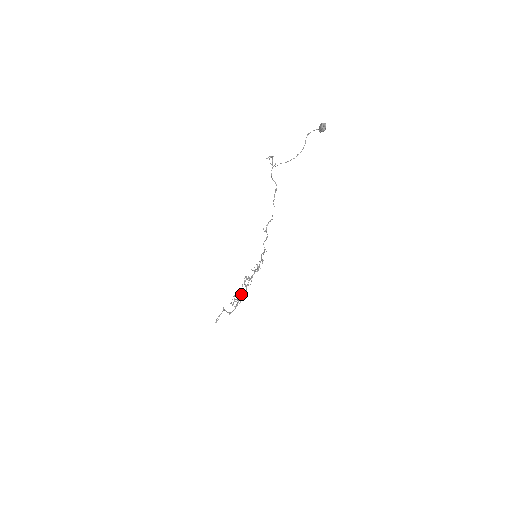
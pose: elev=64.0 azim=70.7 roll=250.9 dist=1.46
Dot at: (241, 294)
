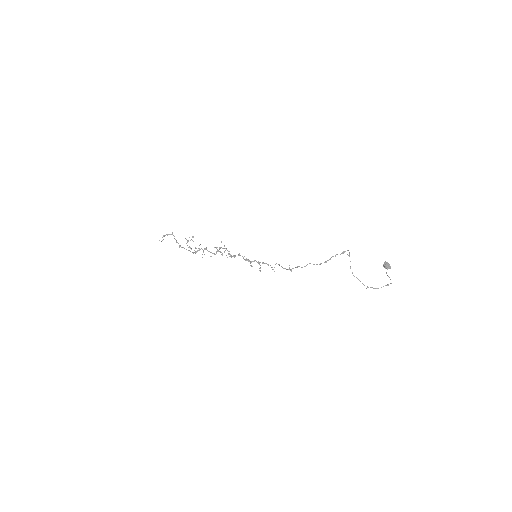
Dot at: occluded
